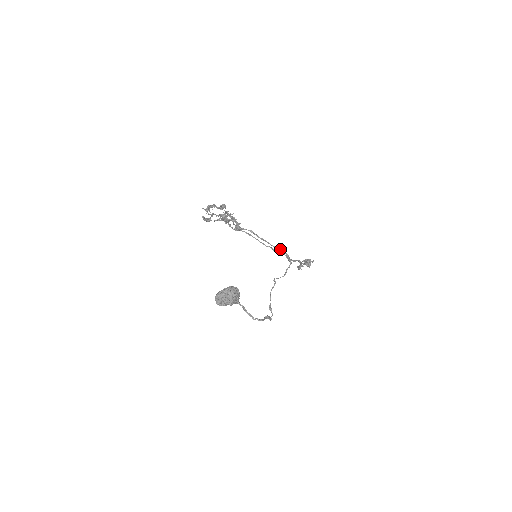
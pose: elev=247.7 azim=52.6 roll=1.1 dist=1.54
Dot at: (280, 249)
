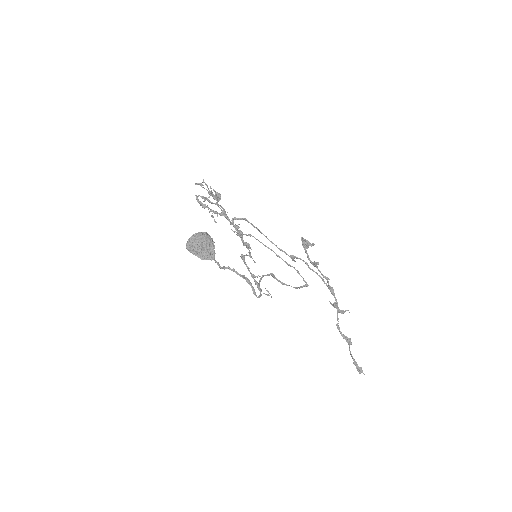
Dot at: occluded
